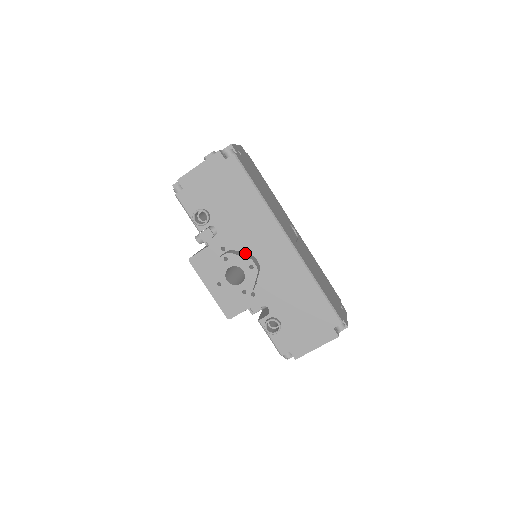
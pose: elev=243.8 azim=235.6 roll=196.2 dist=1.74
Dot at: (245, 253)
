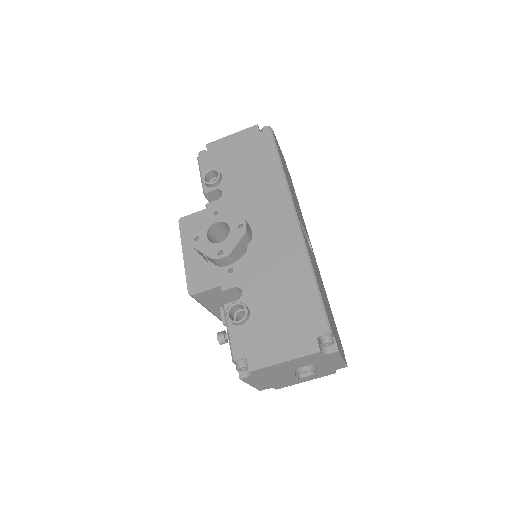
Dot at: occluded
